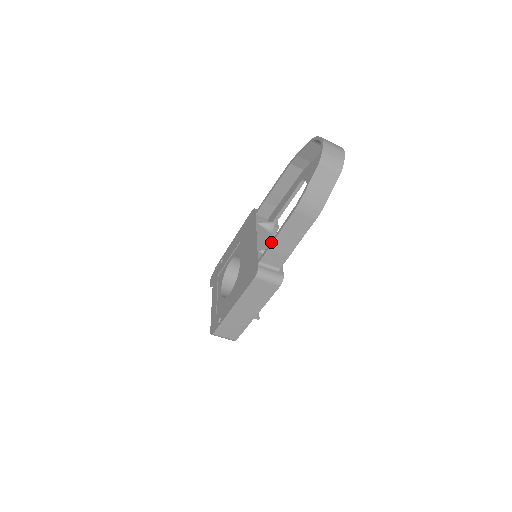
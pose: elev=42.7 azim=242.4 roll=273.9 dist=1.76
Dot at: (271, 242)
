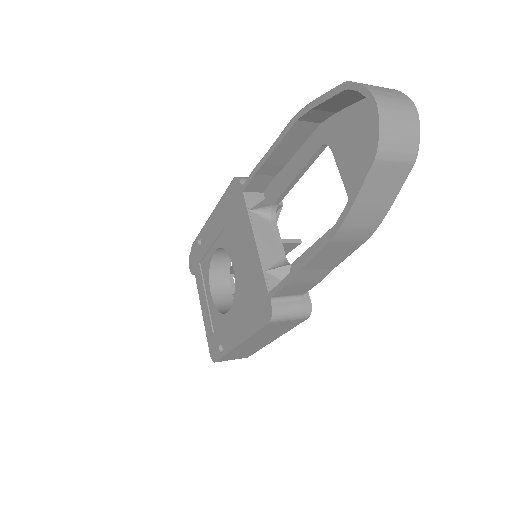
Dot at: (289, 276)
